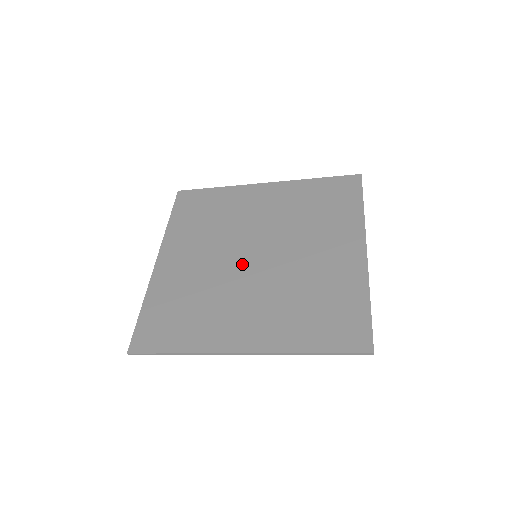
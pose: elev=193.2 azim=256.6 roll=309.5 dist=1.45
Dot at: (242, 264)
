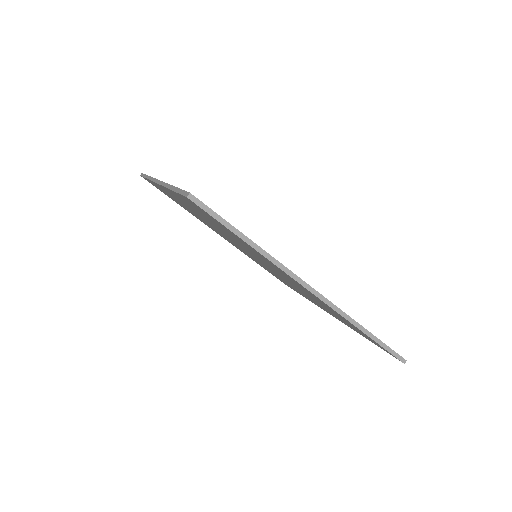
Dot at: occluded
